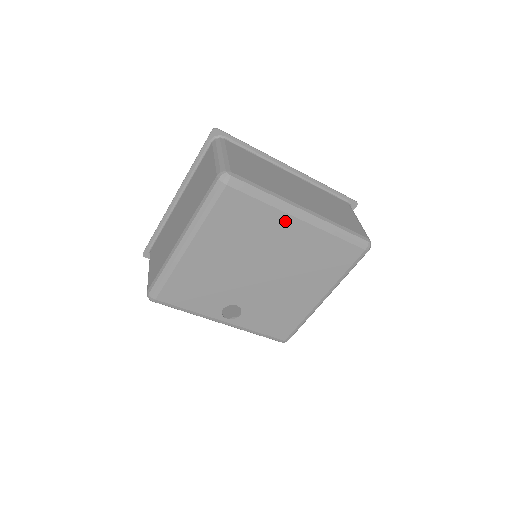
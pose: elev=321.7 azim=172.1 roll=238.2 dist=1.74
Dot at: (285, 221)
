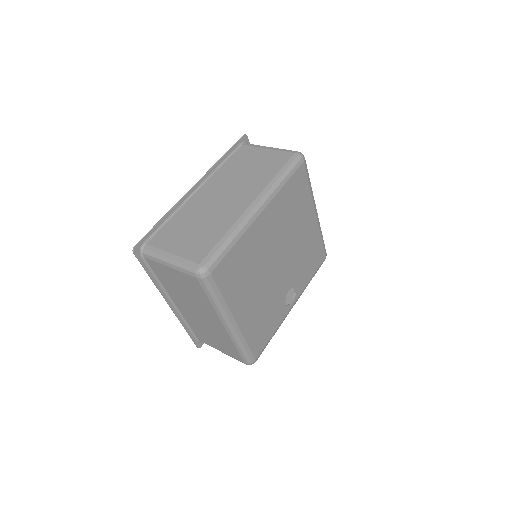
Dot at: (256, 228)
